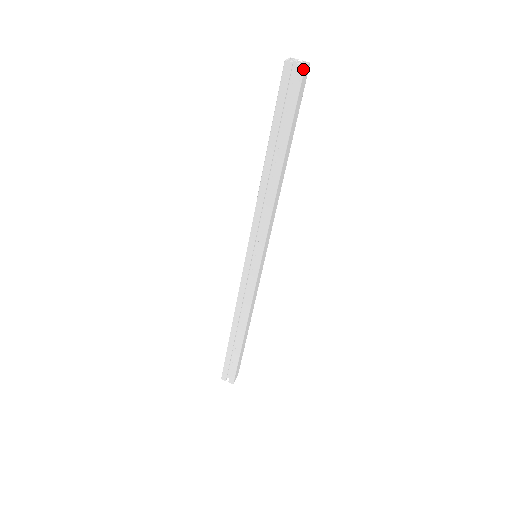
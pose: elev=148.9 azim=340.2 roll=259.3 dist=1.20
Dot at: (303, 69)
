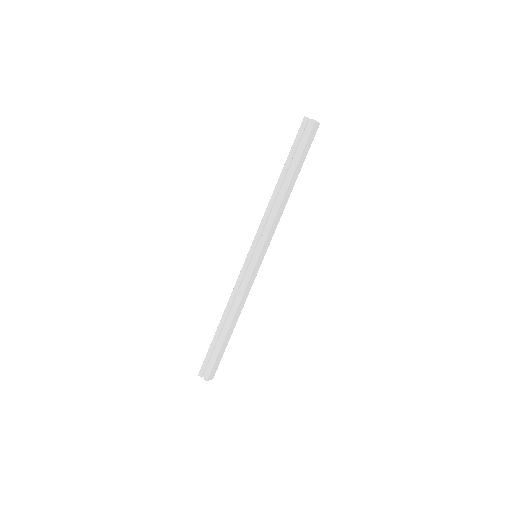
Dot at: (314, 122)
